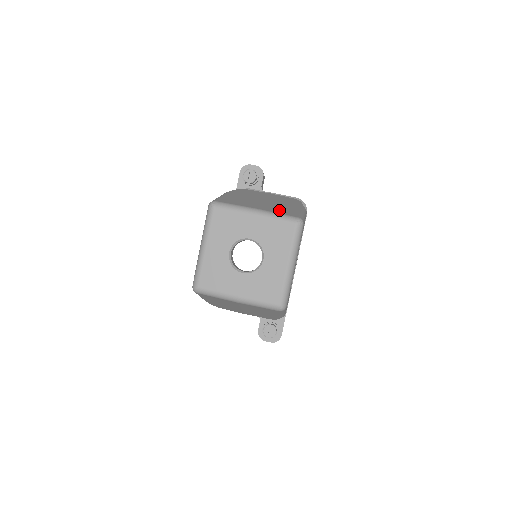
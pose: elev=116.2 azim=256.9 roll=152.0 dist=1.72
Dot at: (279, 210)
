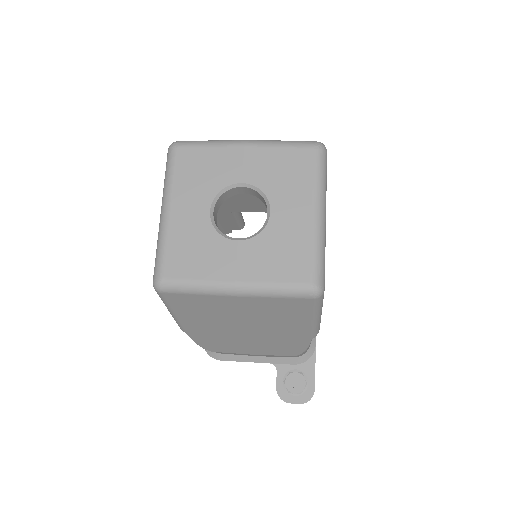
Dot at: occluded
